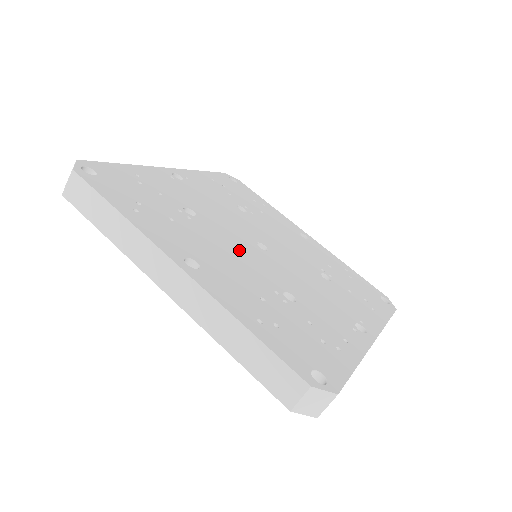
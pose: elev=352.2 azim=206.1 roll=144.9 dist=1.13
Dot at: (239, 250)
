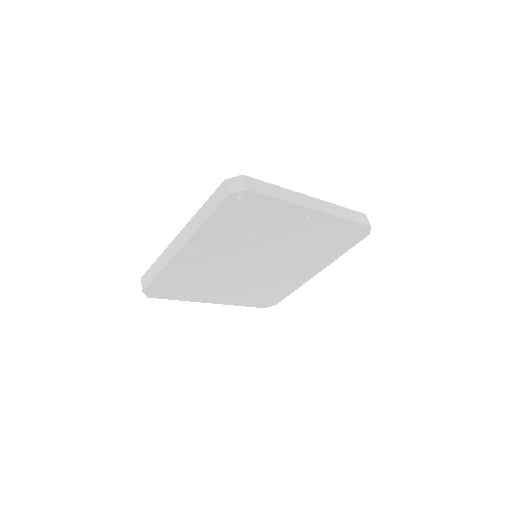
Dot at: occluded
